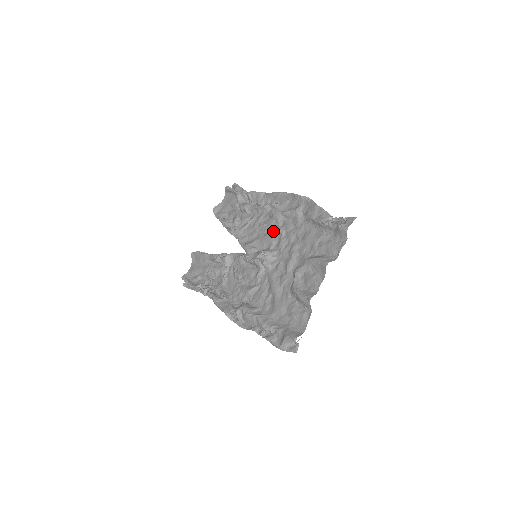
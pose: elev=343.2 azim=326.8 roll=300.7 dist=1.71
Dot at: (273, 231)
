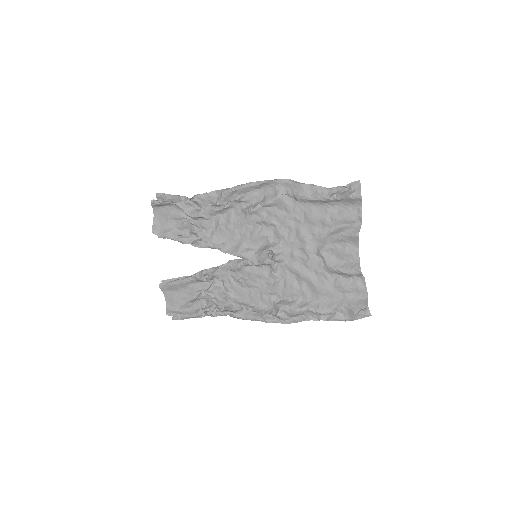
Dot at: (259, 225)
